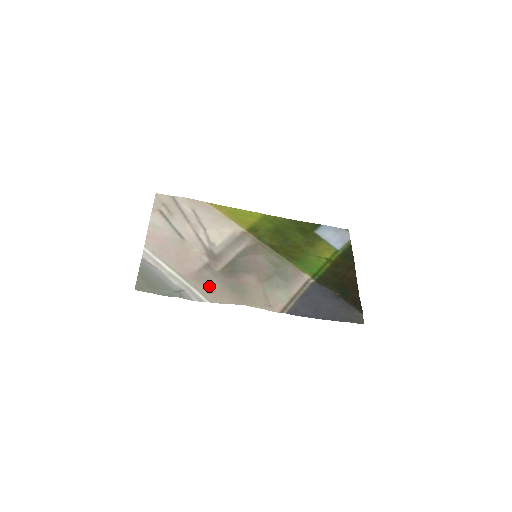
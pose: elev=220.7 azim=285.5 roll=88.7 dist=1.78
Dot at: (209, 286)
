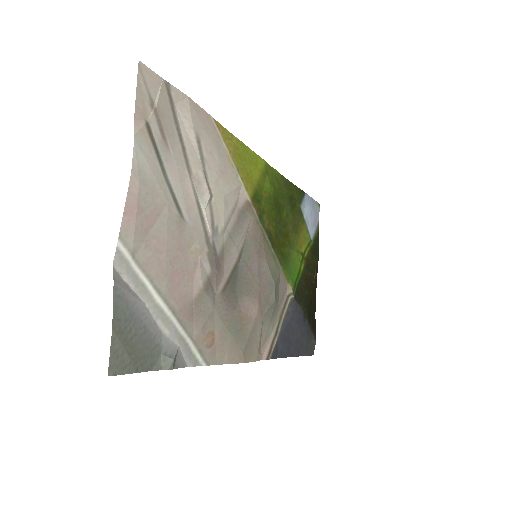
Dot at: (209, 331)
